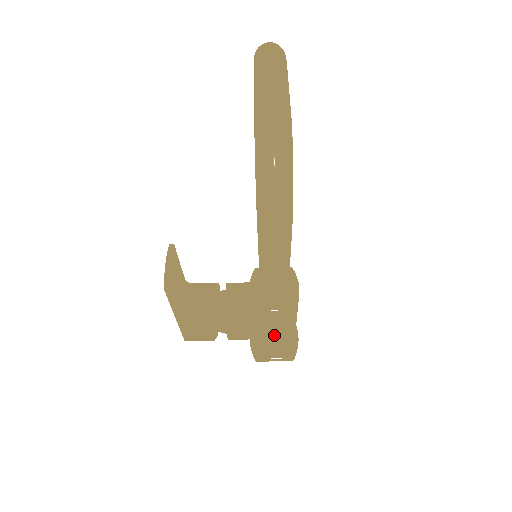
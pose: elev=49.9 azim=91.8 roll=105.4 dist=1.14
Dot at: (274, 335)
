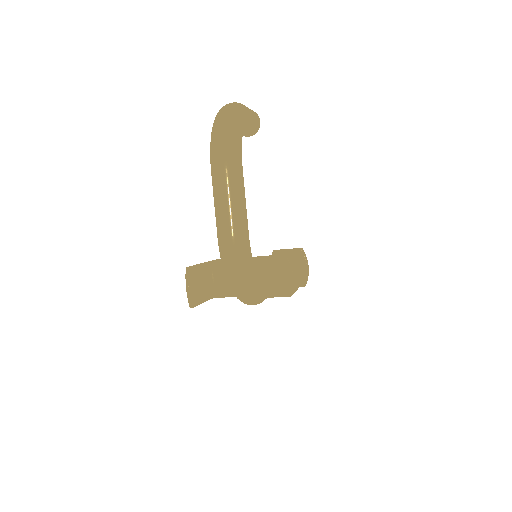
Dot at: occluded
